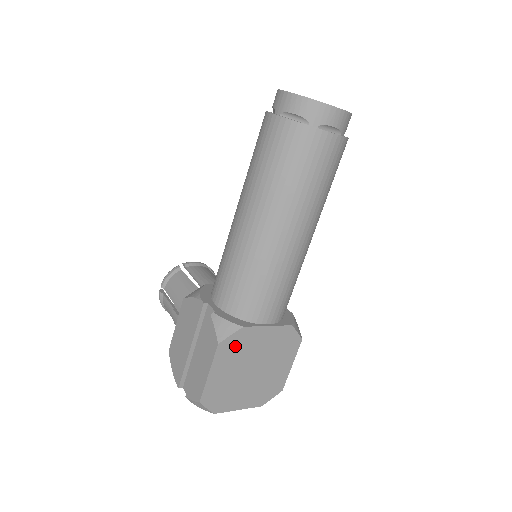
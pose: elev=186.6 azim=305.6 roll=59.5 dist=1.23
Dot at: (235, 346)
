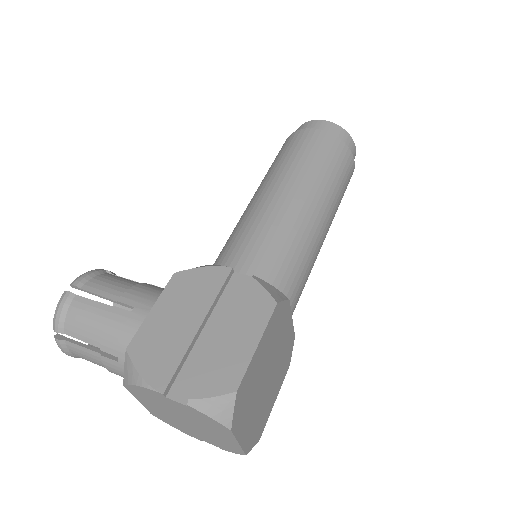
Dot at: (278, 321)
